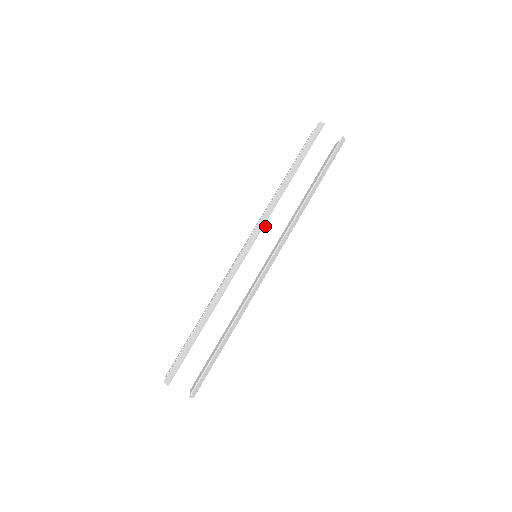
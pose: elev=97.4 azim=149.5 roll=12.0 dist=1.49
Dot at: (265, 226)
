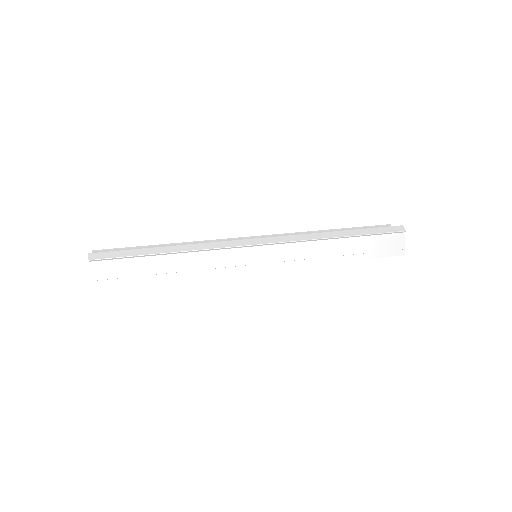
Dot at: occluded
